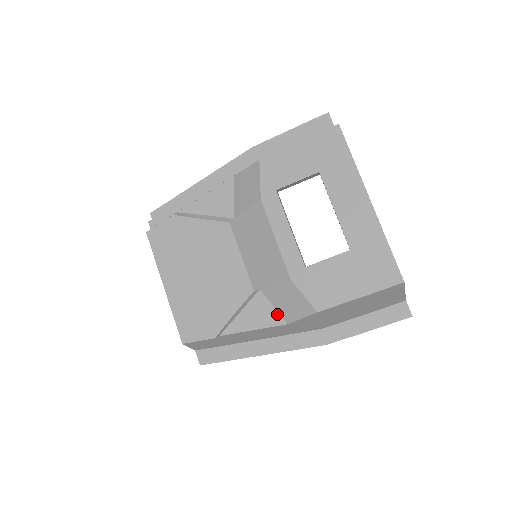
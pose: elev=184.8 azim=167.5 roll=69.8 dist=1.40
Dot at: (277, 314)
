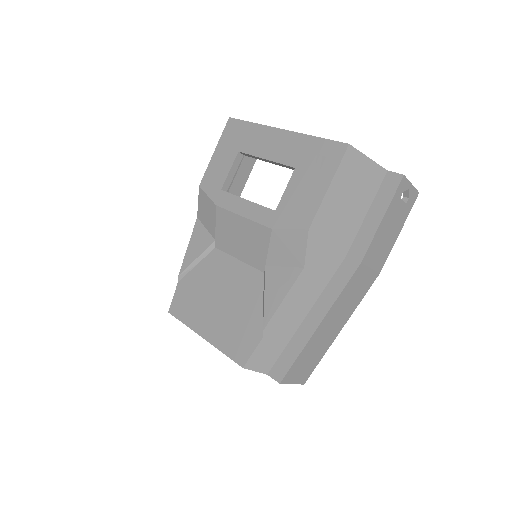
Dot at: (291, 269)
